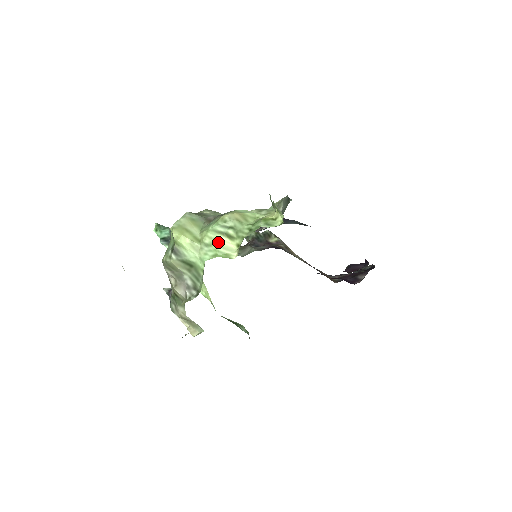
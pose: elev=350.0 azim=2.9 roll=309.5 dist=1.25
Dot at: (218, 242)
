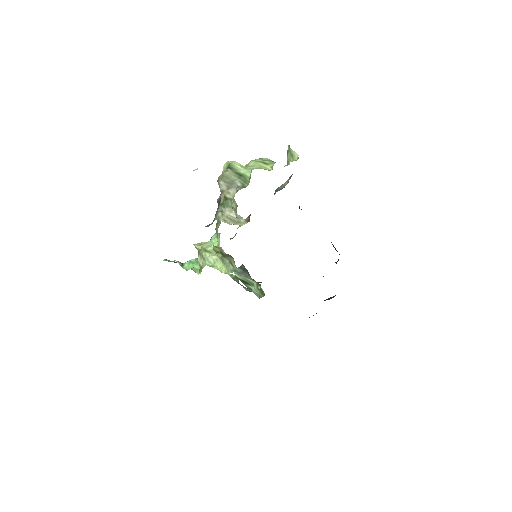
Dot at: (259, 164)
